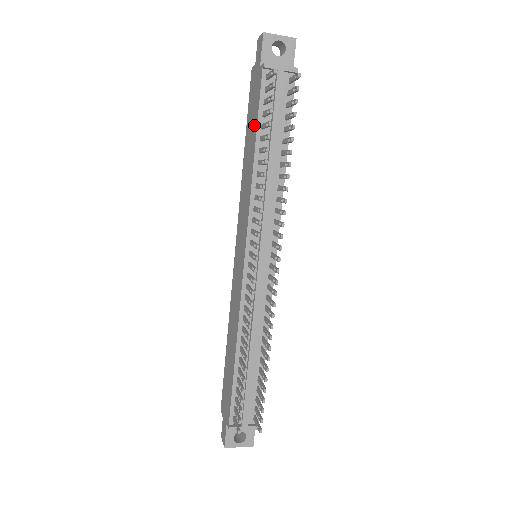
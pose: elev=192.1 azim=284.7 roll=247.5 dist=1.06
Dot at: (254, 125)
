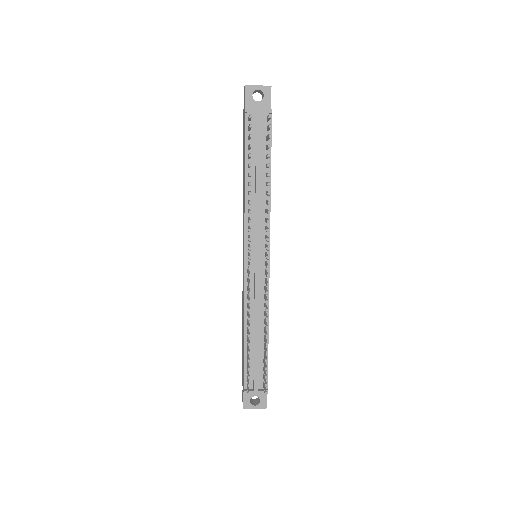
Dot at: (244, 155)
